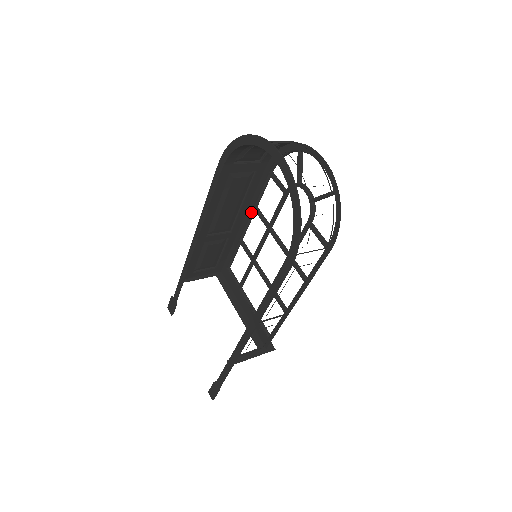
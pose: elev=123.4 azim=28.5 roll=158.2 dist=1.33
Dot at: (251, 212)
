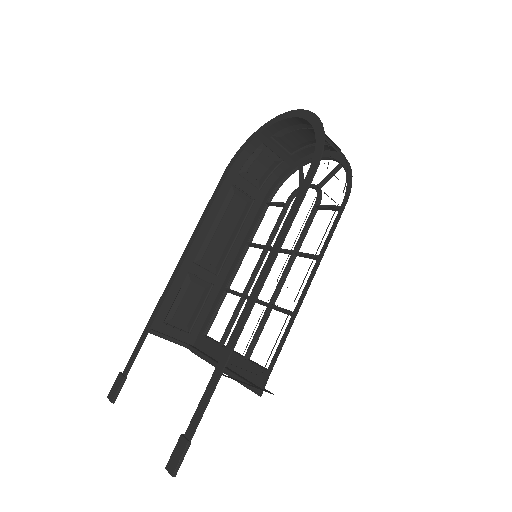
Dot at: (244, 249)
